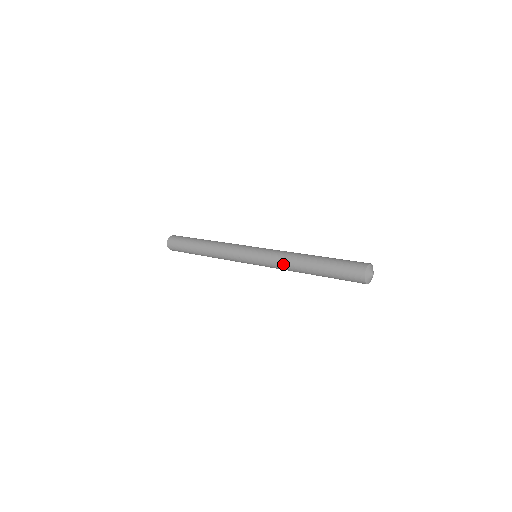
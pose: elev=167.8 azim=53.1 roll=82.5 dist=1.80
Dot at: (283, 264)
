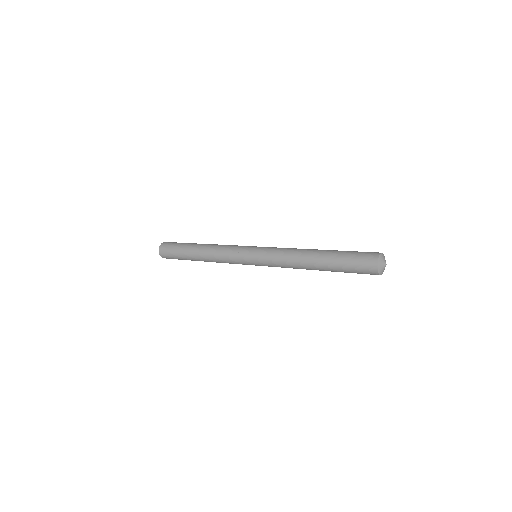
Dot at: occluded
